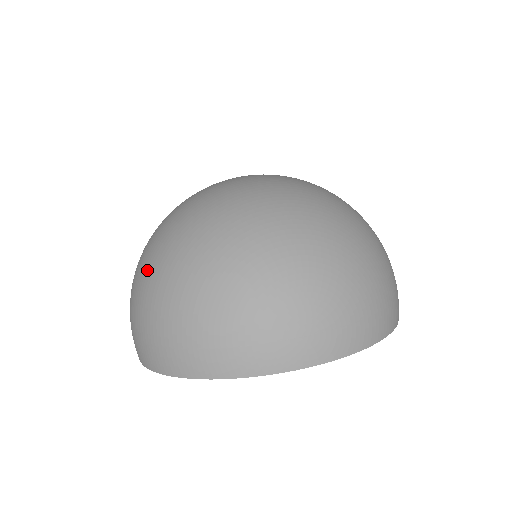
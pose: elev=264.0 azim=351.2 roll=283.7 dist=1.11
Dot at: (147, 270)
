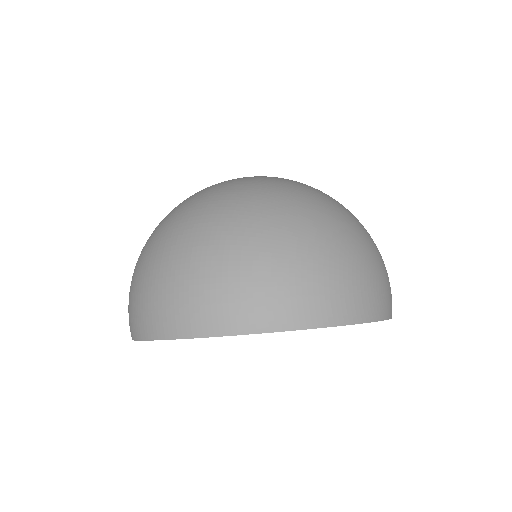
Dot at: (237, 226)
